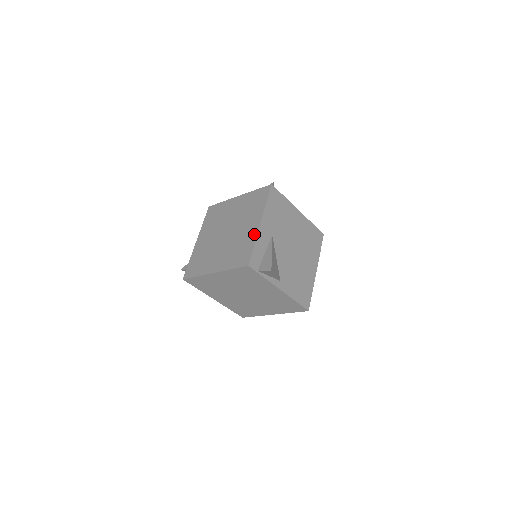
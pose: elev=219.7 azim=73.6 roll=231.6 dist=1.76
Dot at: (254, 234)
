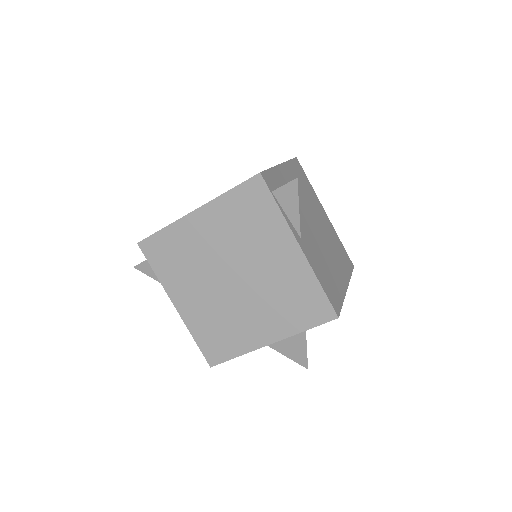
Dot at: occluded
